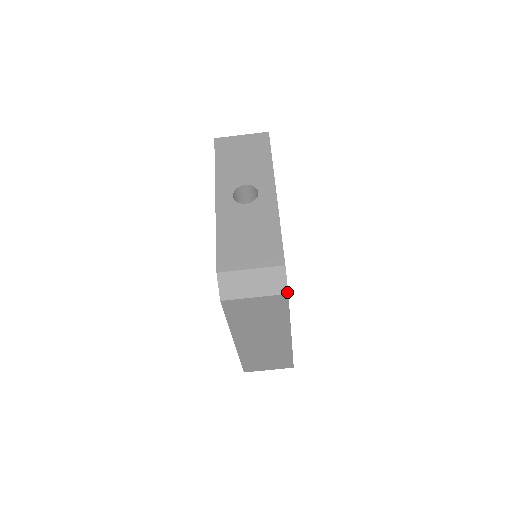
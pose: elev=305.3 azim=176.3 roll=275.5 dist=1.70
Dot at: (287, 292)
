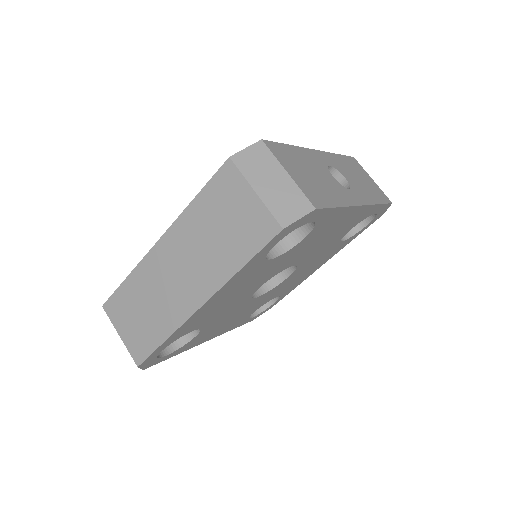
Dot at: (284, 226)
